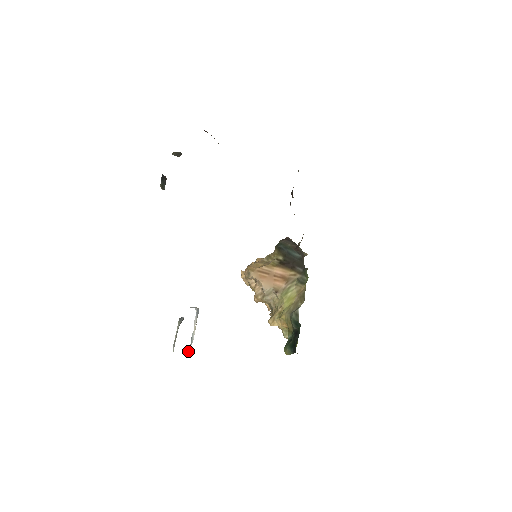
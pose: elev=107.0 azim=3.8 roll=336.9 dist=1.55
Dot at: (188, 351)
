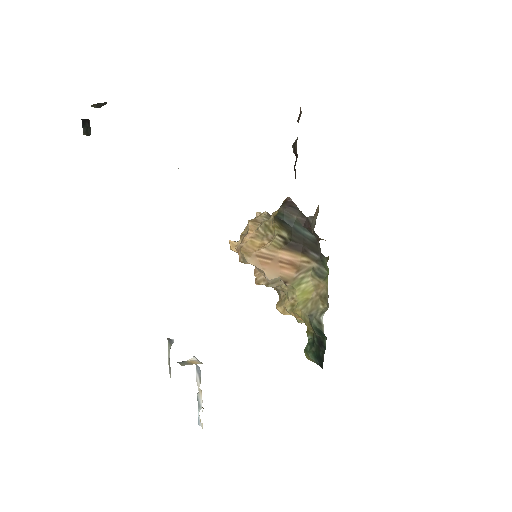
Dot at: occluded
